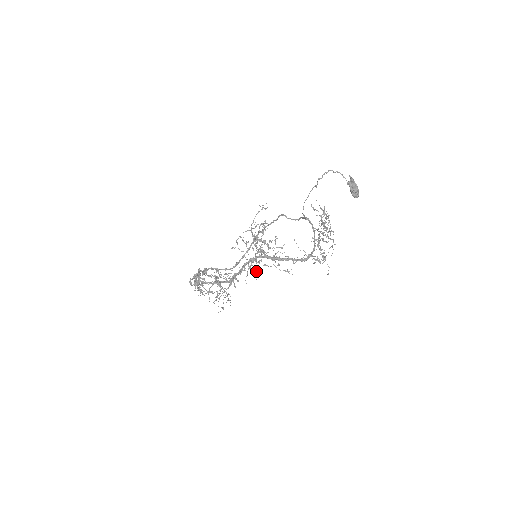
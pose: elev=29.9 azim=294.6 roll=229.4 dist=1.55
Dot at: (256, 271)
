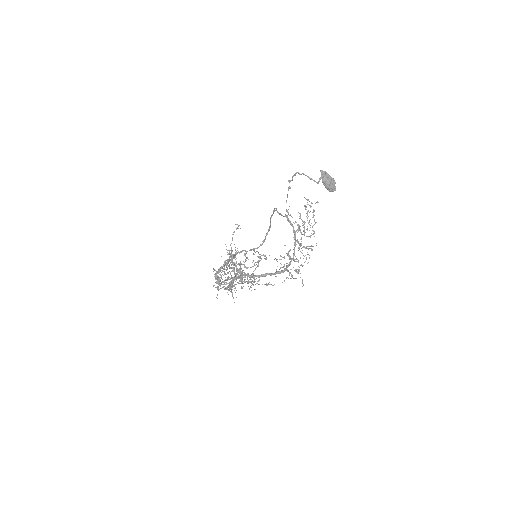
Dot at: (247, 282)
